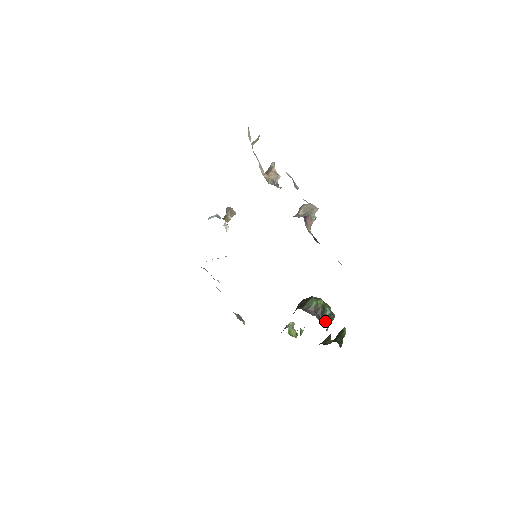
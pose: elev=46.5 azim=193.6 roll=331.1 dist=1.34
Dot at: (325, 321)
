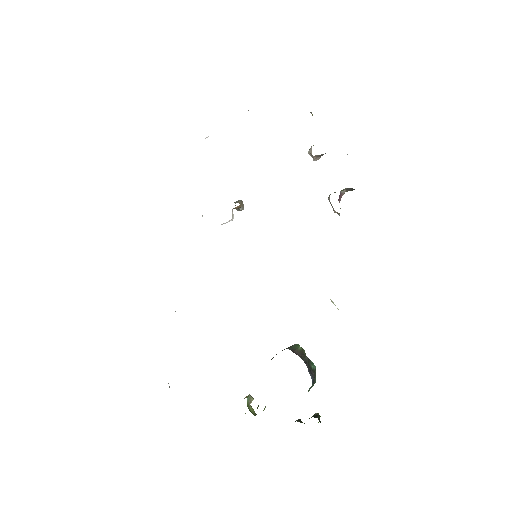
Dot at: (310, 374)
